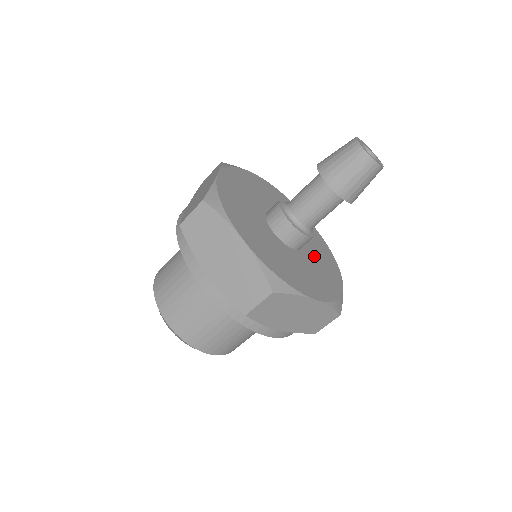
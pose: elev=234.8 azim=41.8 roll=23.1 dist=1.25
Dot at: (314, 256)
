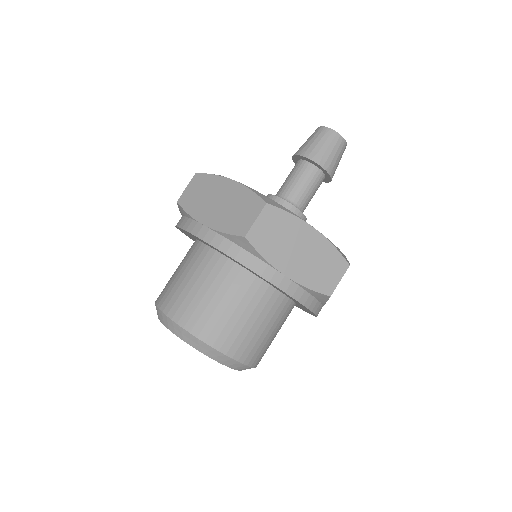
Dot at: occluded
